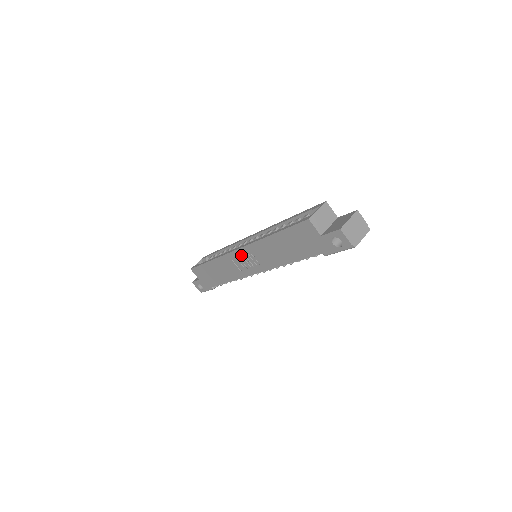
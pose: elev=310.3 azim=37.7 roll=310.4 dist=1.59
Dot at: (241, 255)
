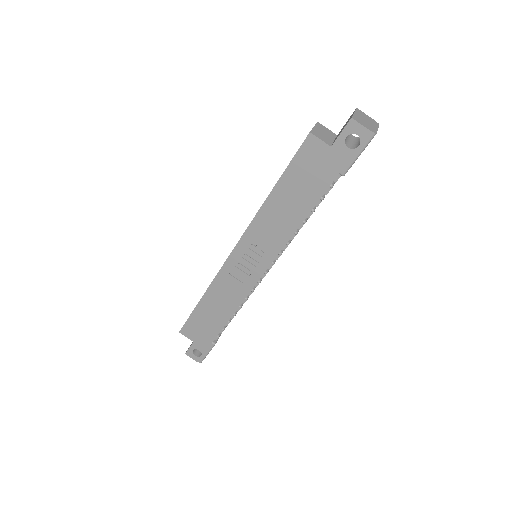
Dot at: (239, 256)
